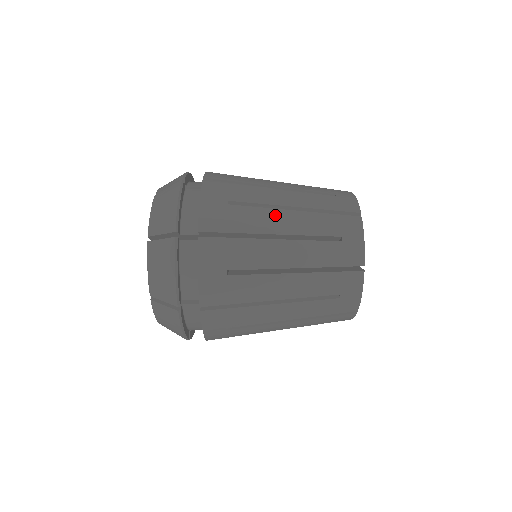
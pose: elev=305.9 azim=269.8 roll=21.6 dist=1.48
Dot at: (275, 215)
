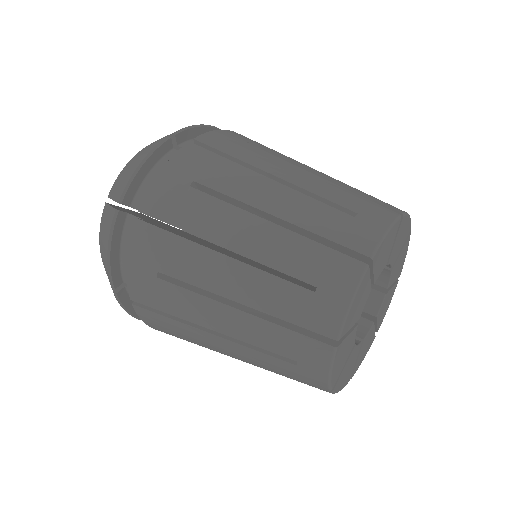
Dot at: (288, 166)
